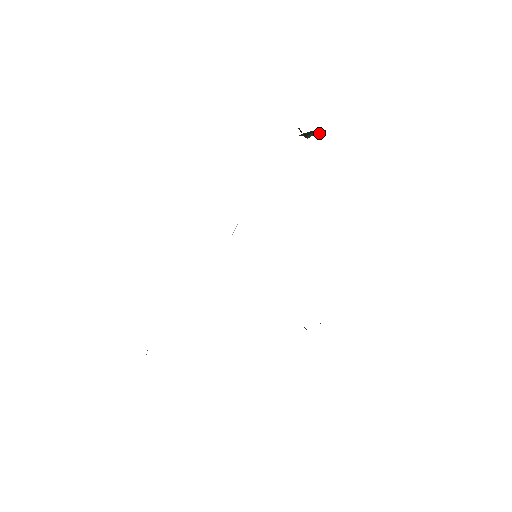
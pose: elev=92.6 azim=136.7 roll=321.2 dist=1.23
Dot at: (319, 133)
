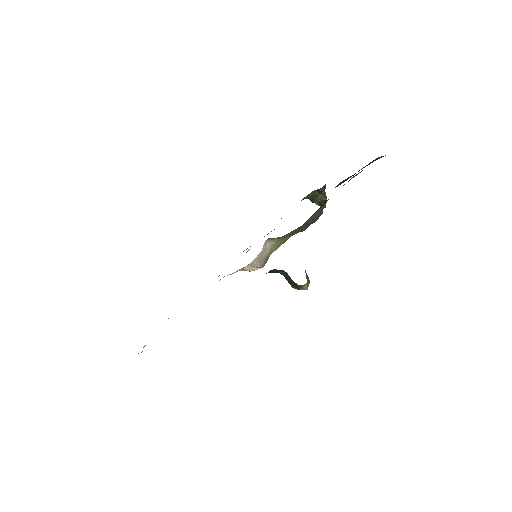
Dot at: (325, 196)
